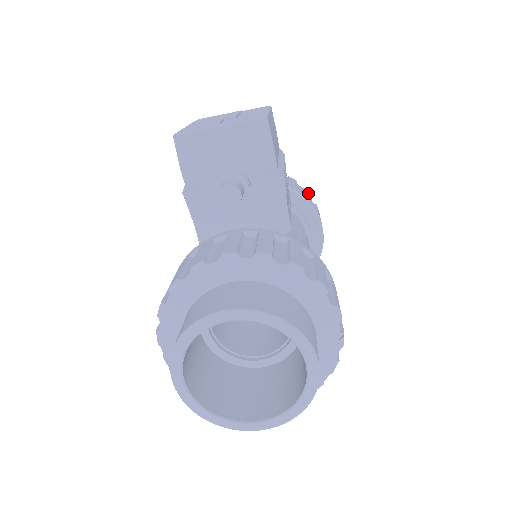
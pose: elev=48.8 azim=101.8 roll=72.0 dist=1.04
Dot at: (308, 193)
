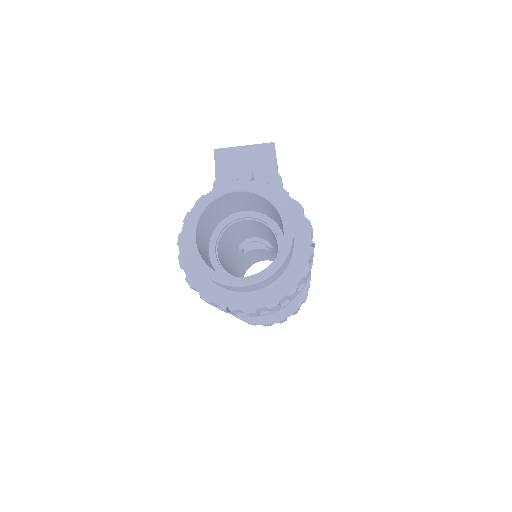
Dot at: occluded
